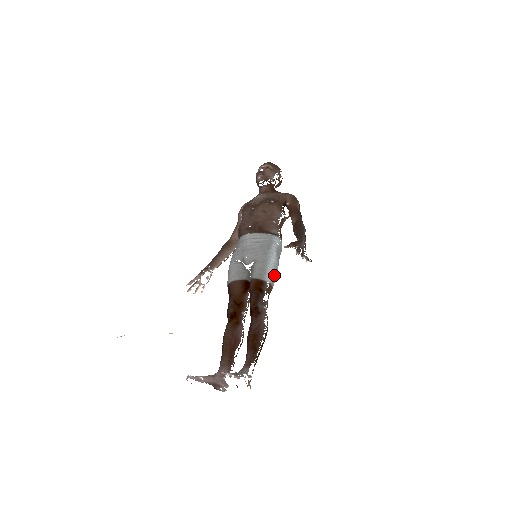
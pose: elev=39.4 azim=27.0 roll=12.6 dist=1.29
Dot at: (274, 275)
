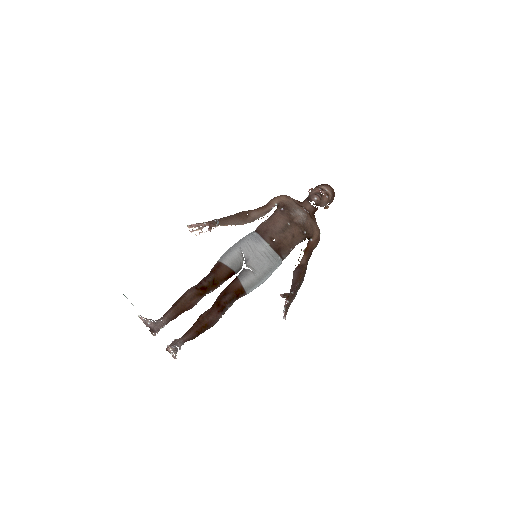
Dot at: occluded
